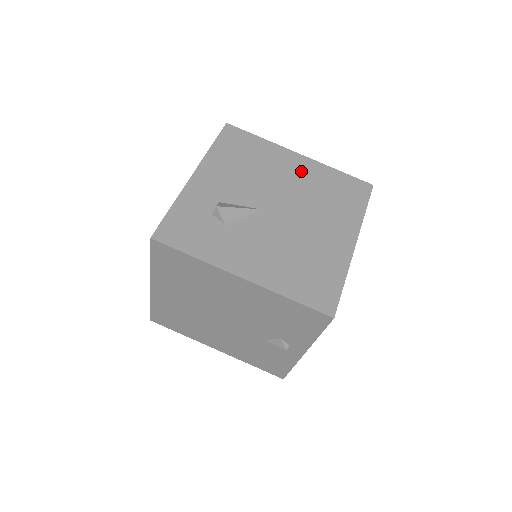
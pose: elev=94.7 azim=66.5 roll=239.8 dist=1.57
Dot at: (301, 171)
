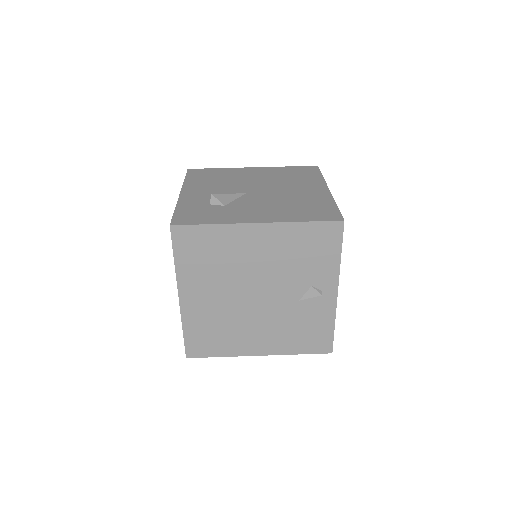
Dot at: (260, 173)
